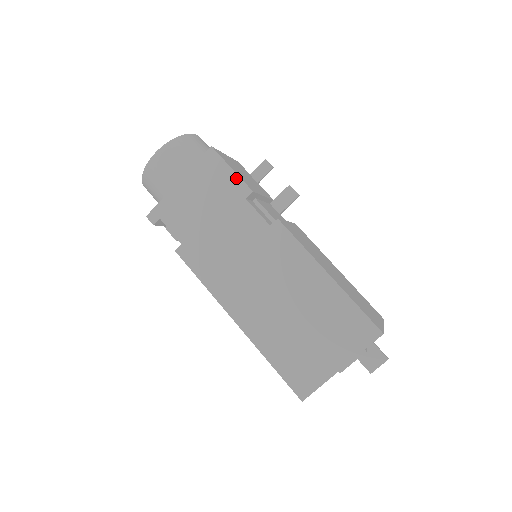
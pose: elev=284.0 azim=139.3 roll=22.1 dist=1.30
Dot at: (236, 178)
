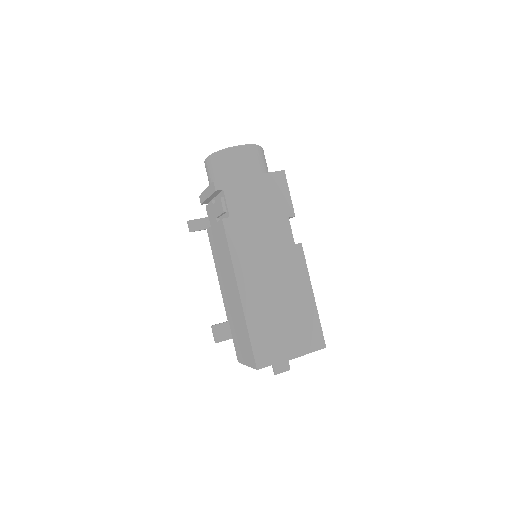
Dot at: (289, 201)
